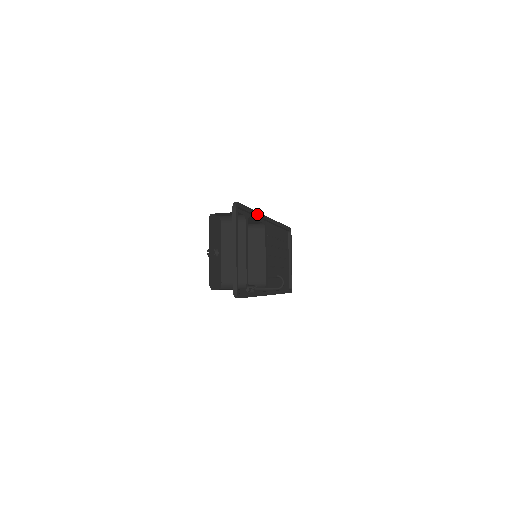
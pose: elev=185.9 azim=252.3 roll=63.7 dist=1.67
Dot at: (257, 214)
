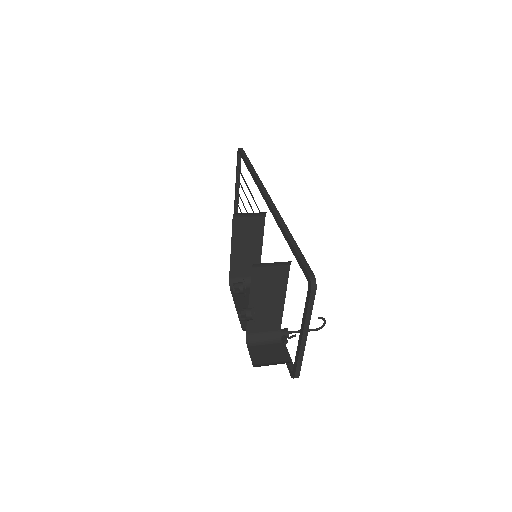
Dot at: occluded
